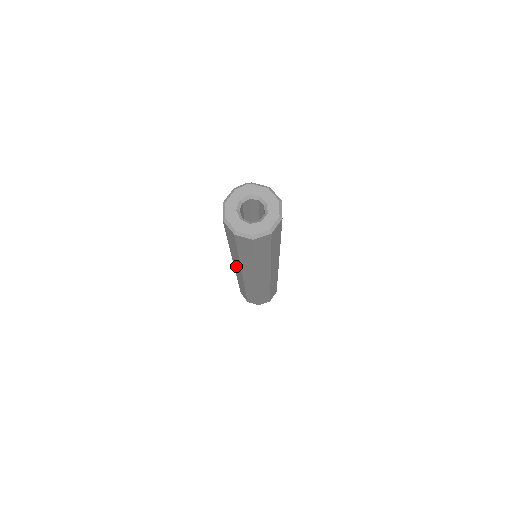
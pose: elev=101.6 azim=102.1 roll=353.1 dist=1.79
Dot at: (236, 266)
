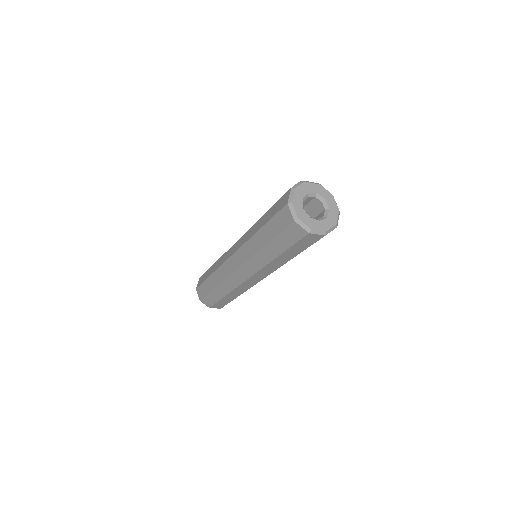
Dot at: (245, 269)
